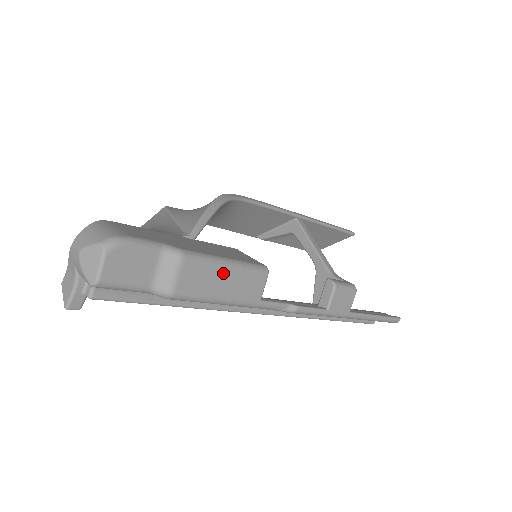
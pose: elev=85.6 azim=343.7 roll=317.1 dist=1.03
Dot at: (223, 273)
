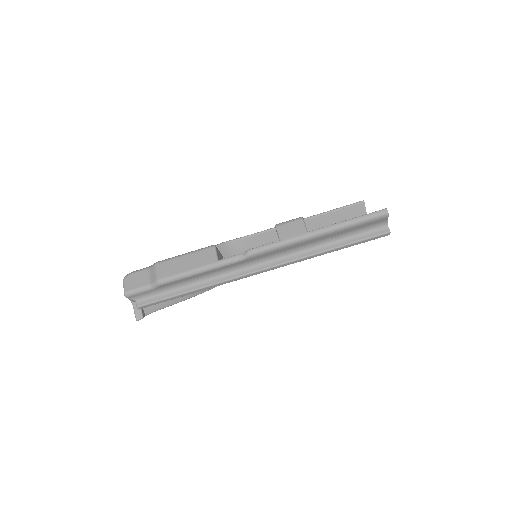
Dot at: (182, 260)
